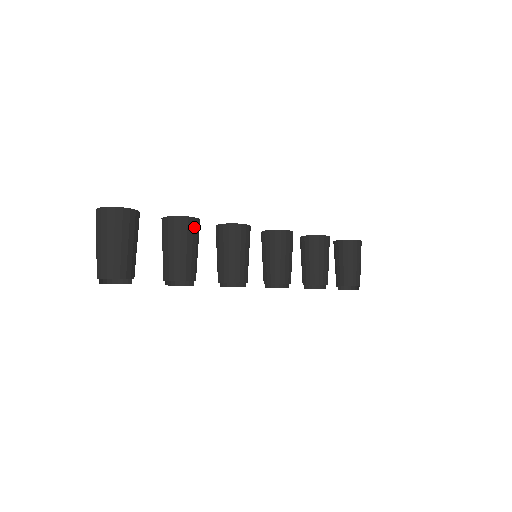
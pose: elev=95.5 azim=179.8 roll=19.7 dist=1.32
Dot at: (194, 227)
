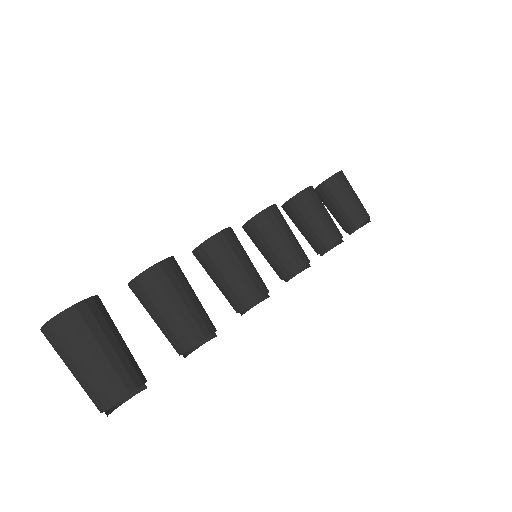
Dot at: (173, 270)
